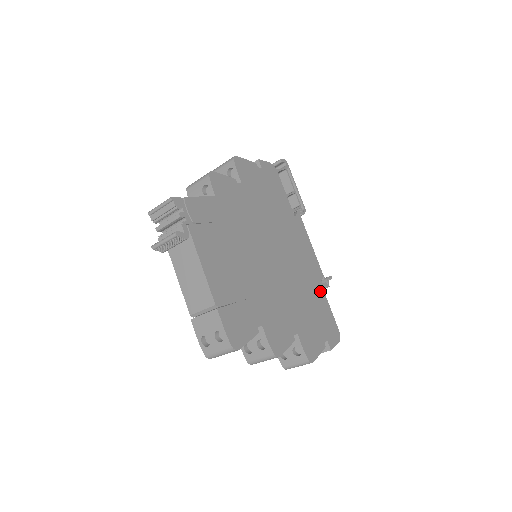
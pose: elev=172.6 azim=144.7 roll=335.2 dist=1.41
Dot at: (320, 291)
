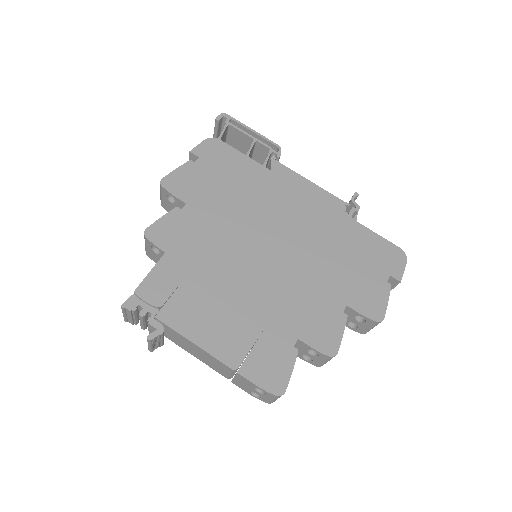
Dot at: (350, 226)
